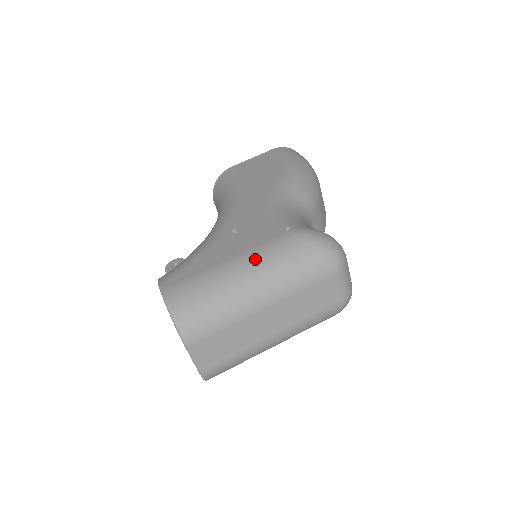
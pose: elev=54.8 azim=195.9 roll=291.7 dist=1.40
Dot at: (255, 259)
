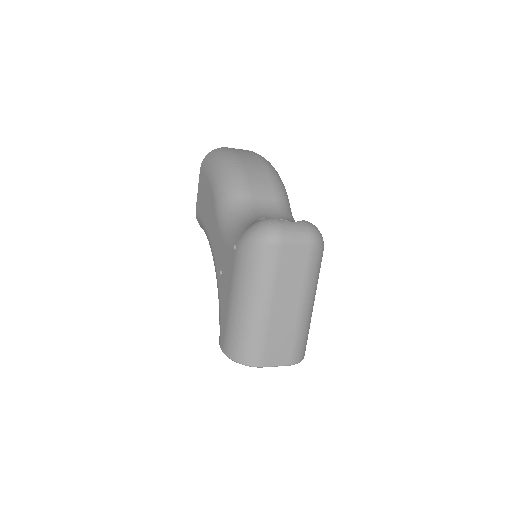
Dot at: (237, 288)
